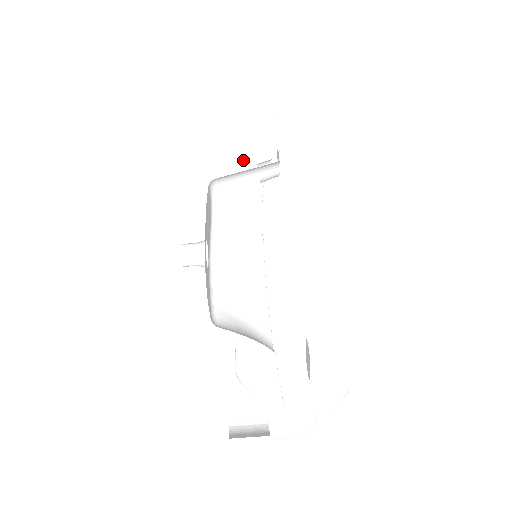
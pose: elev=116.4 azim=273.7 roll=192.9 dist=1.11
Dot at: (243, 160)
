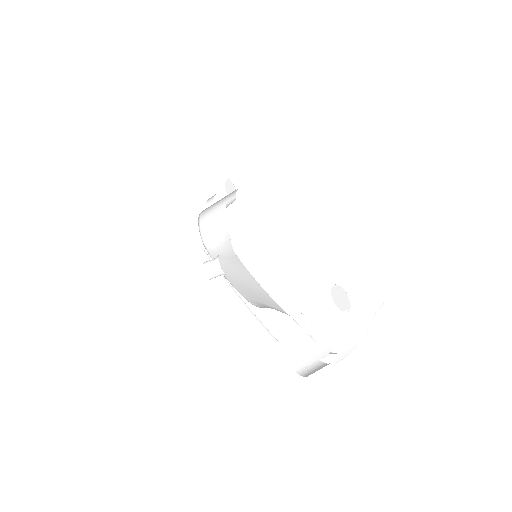
Dot at: (194, 200)
